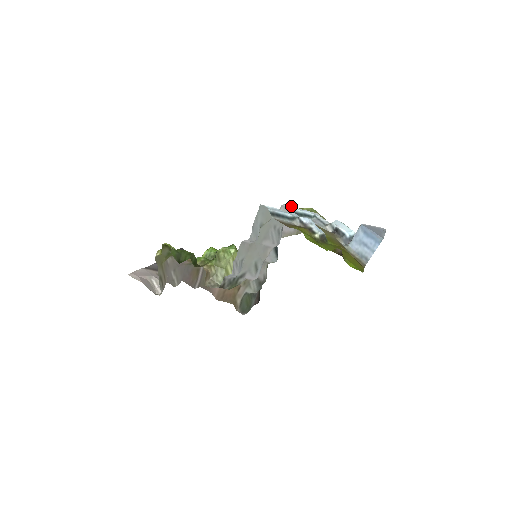
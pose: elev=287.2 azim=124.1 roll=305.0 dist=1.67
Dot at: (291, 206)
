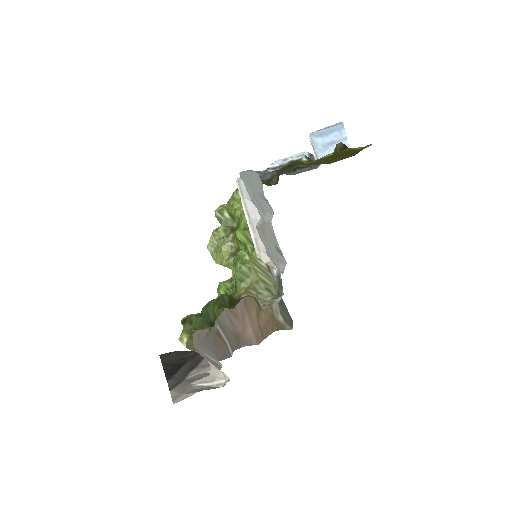
Dot at: occluded
